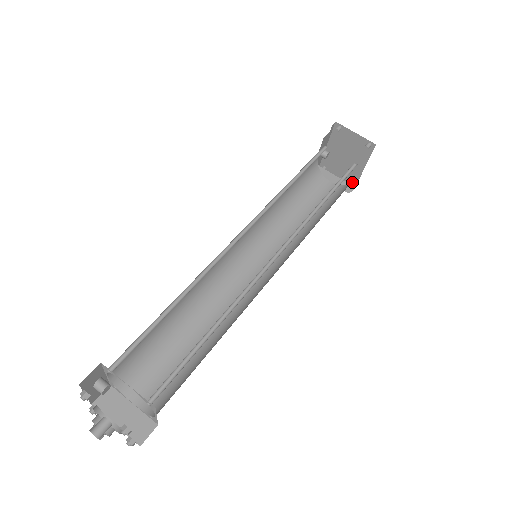
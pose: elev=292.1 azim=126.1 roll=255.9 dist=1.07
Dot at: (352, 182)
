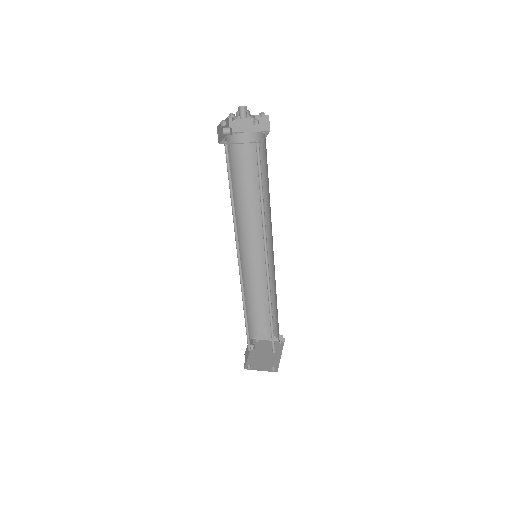
Dot at: (274, 368)
